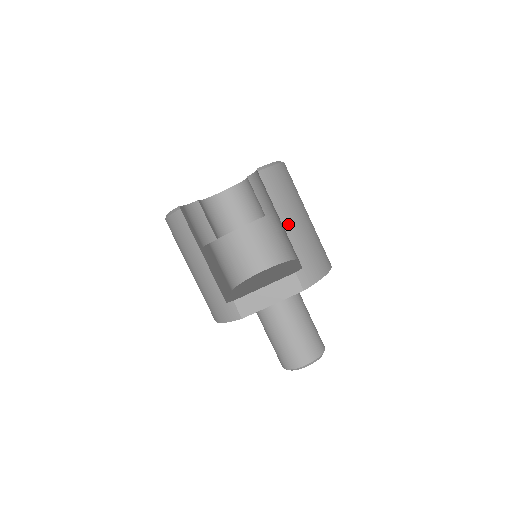
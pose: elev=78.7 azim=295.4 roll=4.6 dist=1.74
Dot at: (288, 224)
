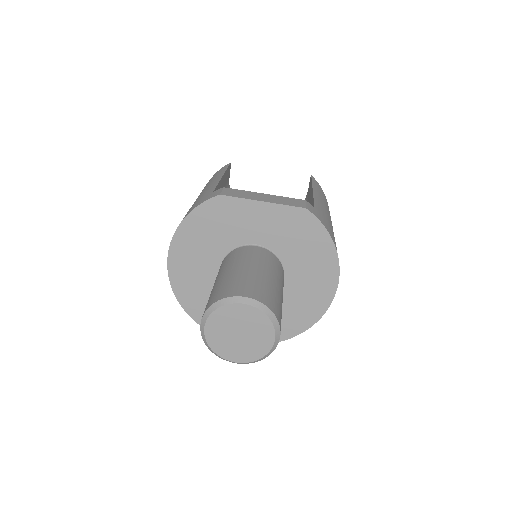
Dot at: (318, 197)
